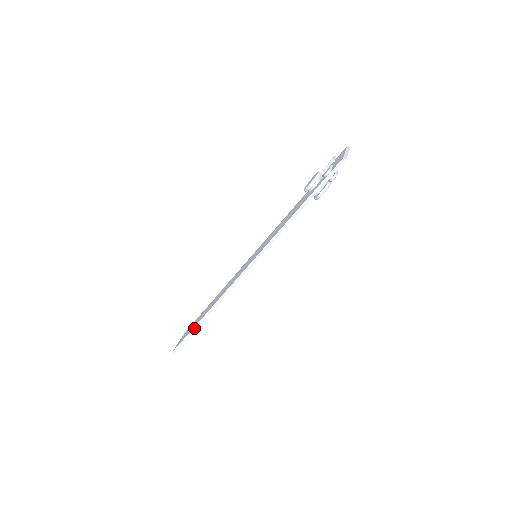
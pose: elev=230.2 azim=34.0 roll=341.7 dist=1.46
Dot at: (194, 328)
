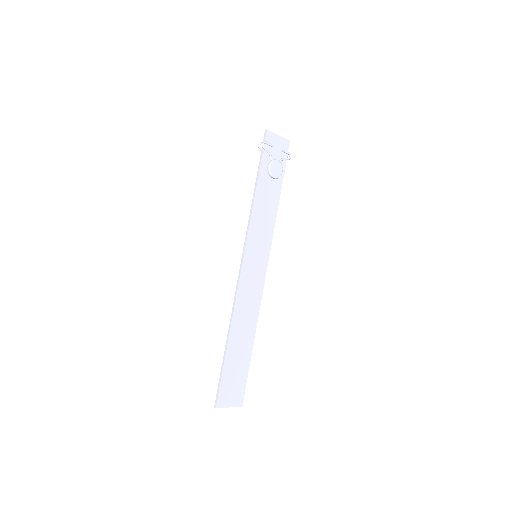
Dot at: (224, 358)
